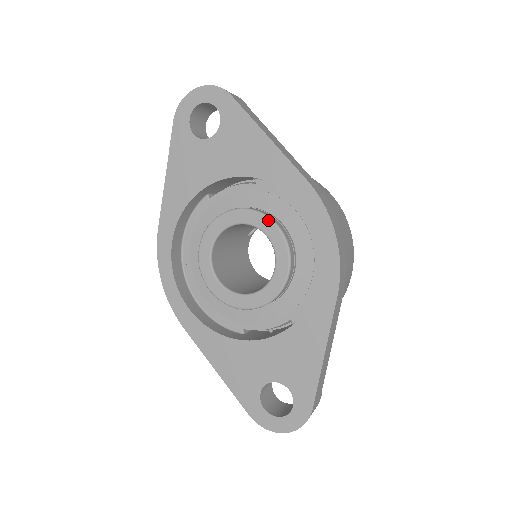
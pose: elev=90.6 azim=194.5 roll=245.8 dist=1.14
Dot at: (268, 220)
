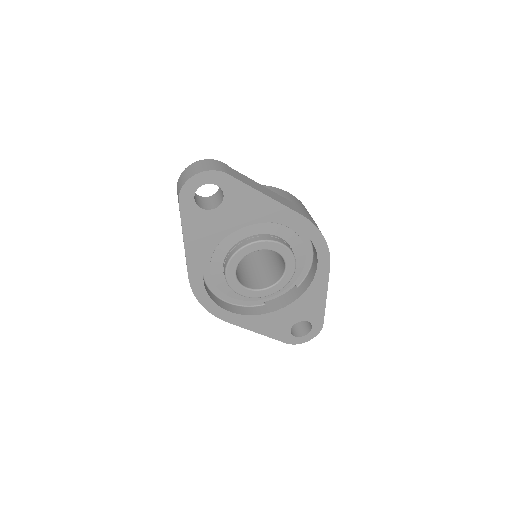
Dot at: (275, 243)
